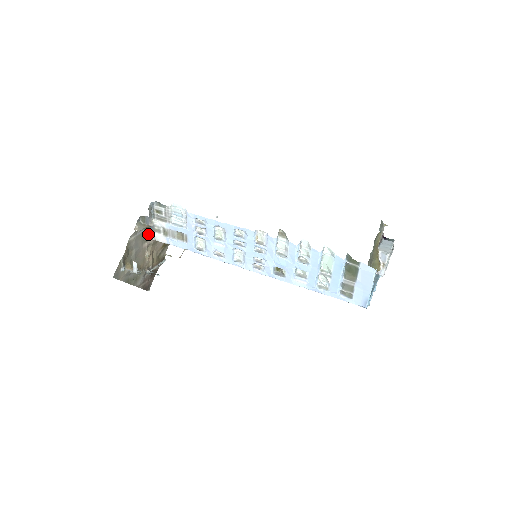
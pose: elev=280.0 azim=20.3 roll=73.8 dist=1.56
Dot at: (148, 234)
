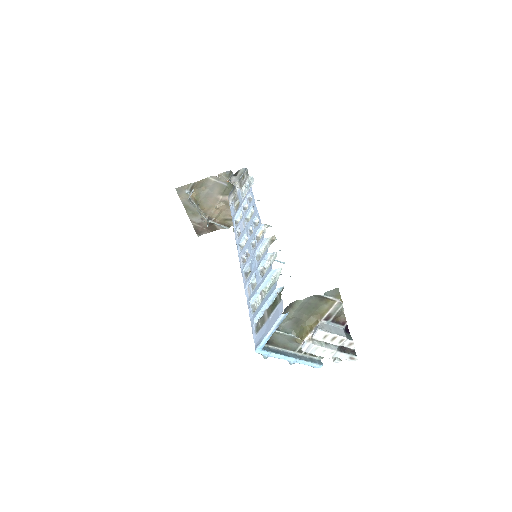
Dot at: (228, 192)
